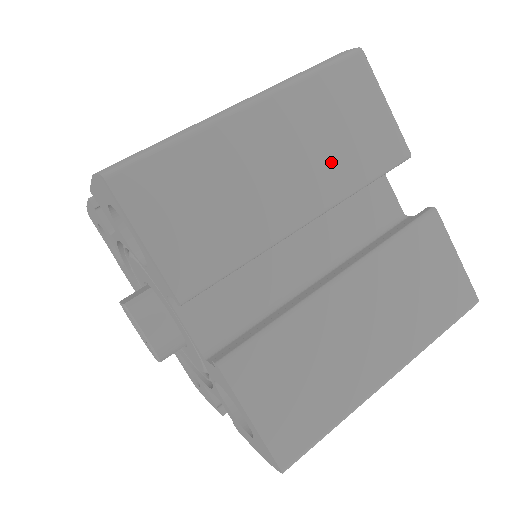
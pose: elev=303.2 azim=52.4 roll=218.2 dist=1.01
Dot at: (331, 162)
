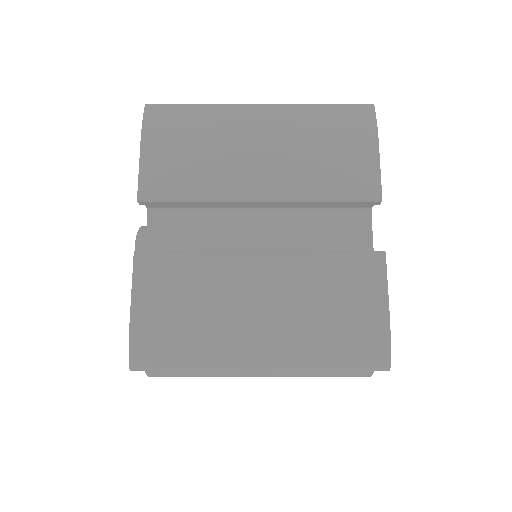
Dot at: occluded
